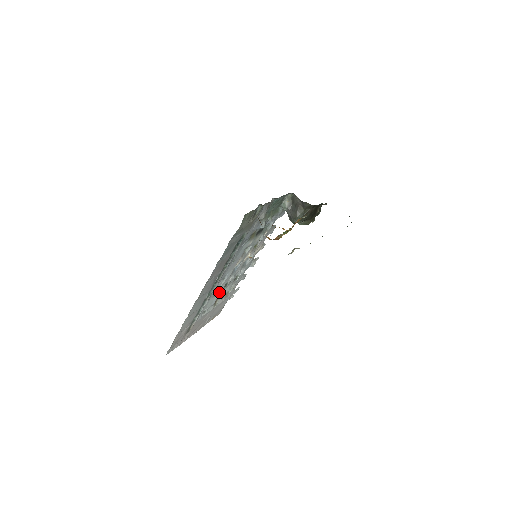
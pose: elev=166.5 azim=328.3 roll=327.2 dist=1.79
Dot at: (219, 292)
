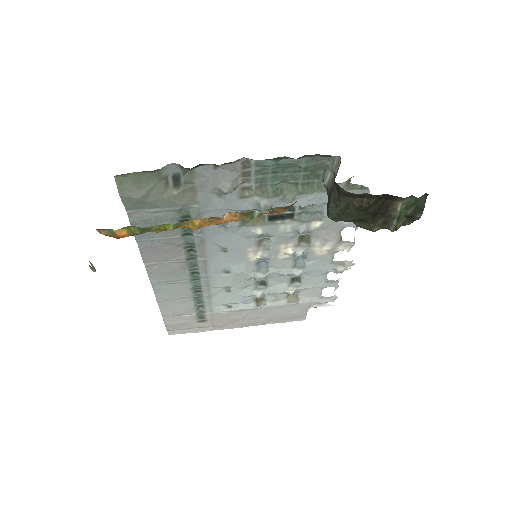
Dot at: (244, 289)
